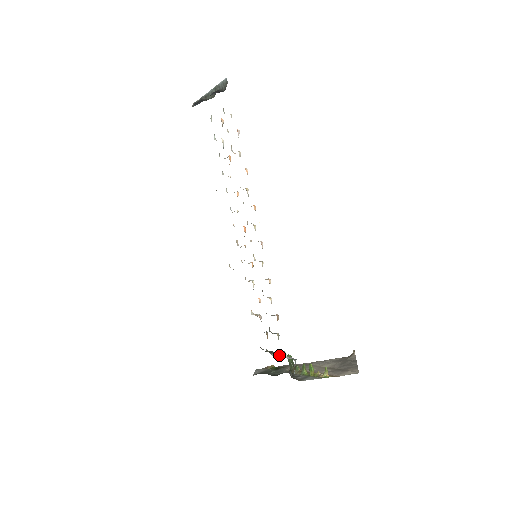
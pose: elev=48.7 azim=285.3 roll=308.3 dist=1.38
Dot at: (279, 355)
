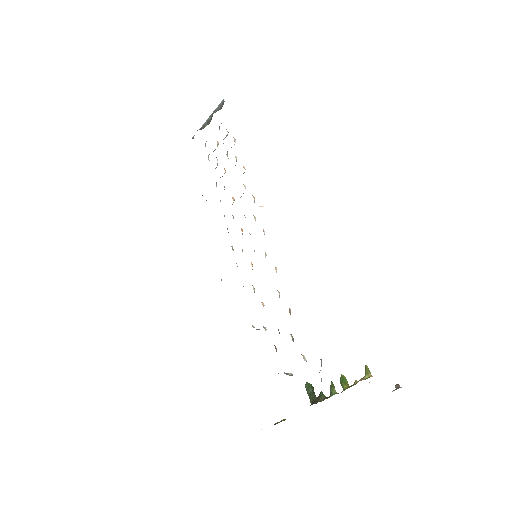
Dot at: occluded
